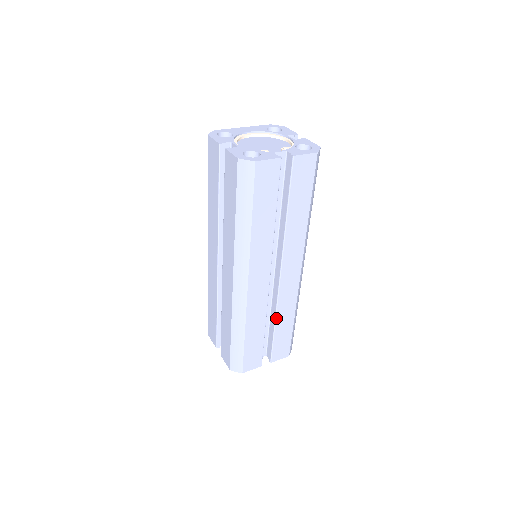
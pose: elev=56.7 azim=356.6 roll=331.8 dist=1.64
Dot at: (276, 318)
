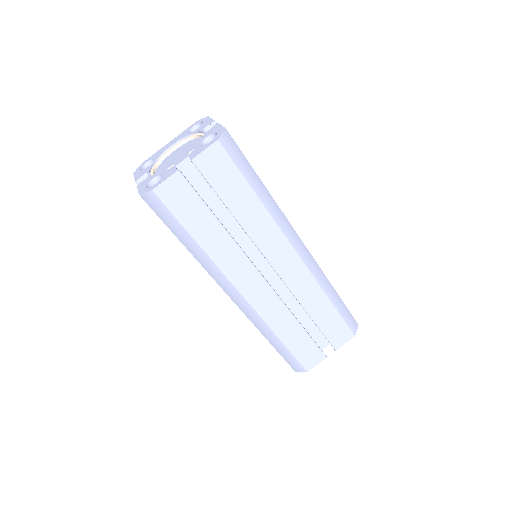
Dot at: (306, 310)
